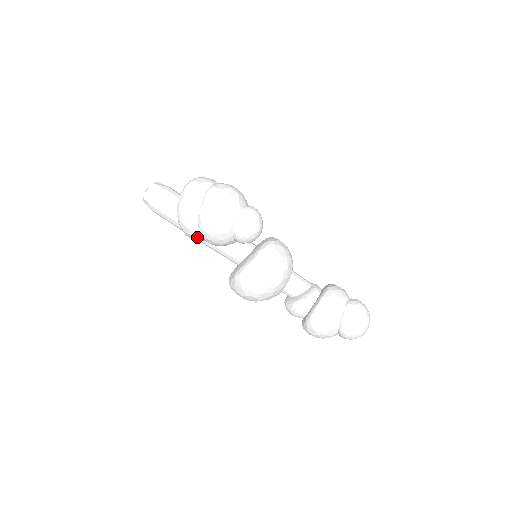
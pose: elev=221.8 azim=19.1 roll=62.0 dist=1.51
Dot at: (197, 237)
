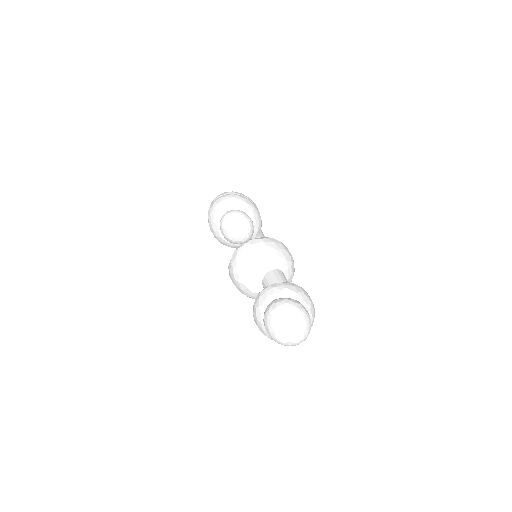
Dot at: occluded
